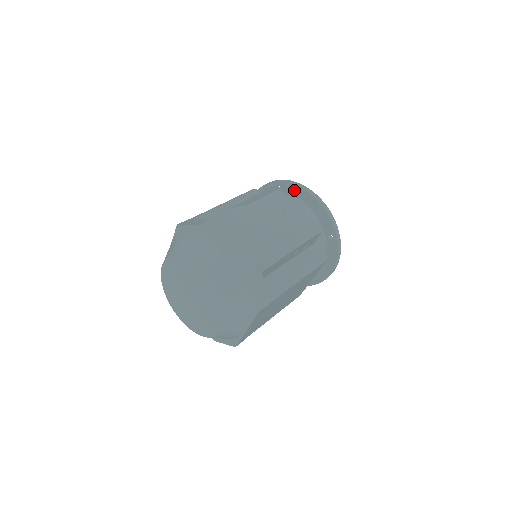
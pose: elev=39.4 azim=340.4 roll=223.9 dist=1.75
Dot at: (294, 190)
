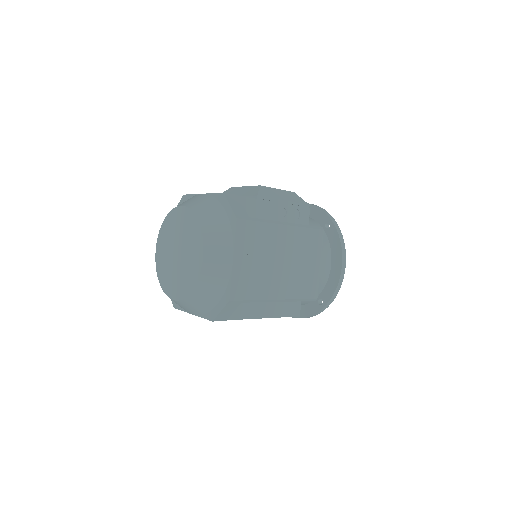
Dot at: occluded
